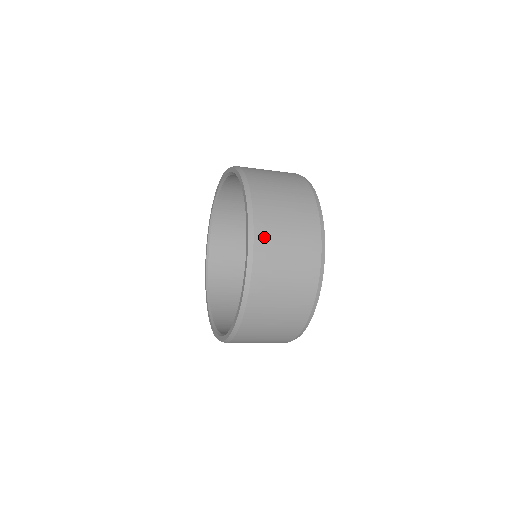
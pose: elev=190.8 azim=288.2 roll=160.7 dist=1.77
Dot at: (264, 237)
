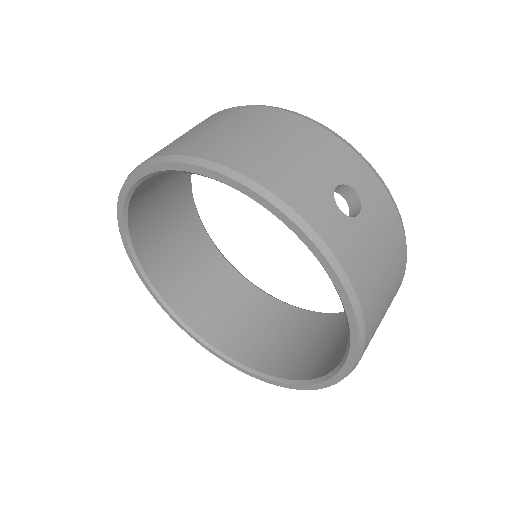
Dot at: occluded
